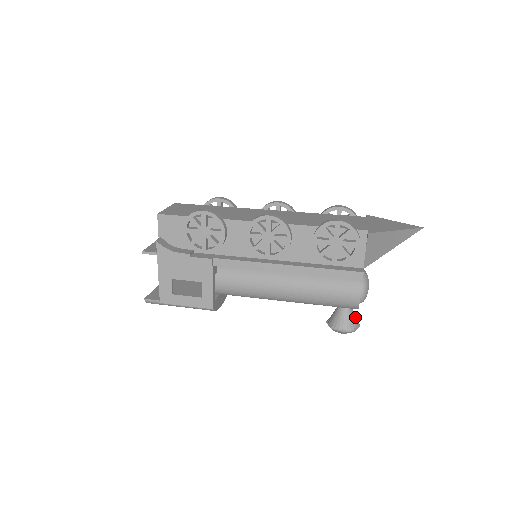
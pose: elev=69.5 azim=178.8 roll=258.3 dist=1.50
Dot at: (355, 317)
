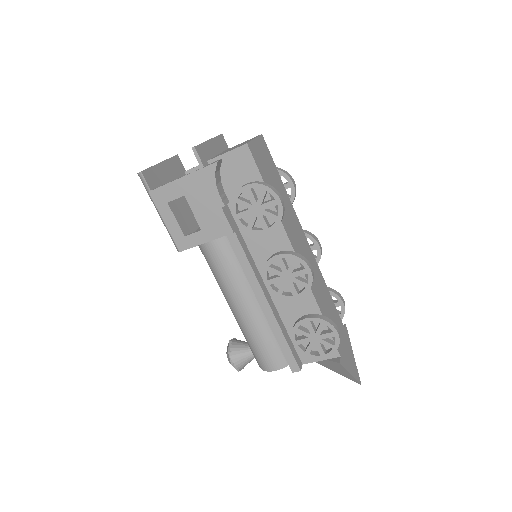
Dot at: (249, 362)
